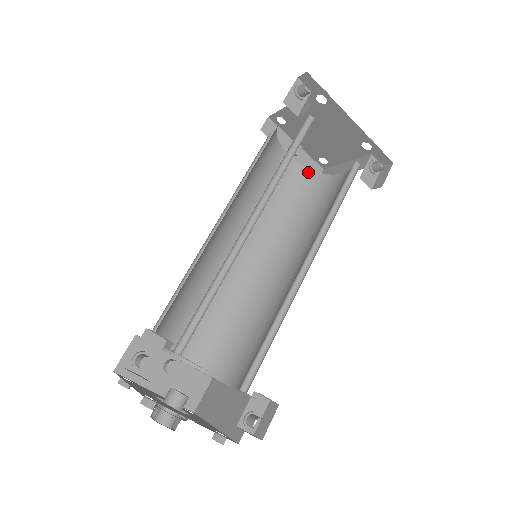
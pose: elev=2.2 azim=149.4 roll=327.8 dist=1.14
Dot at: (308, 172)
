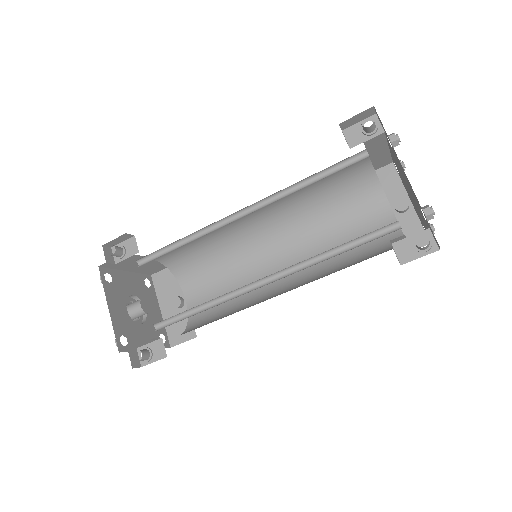
Dot at: (397, 232)
